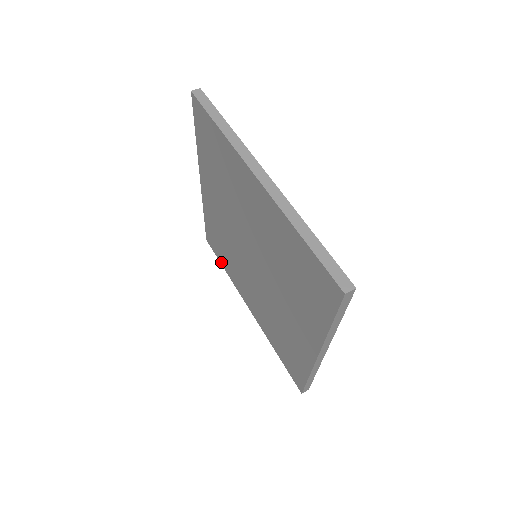
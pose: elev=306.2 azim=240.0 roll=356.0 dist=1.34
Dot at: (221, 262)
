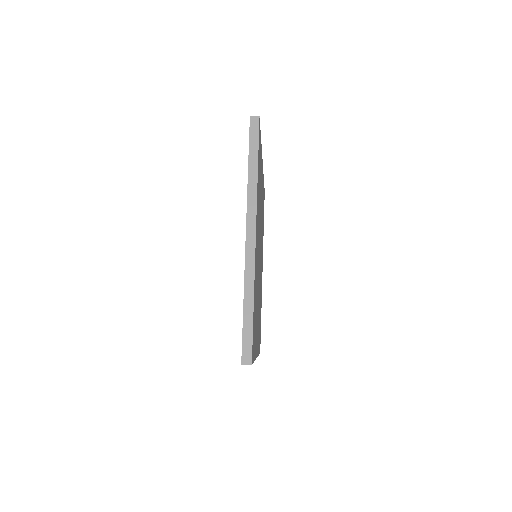
Dot at: occluded
